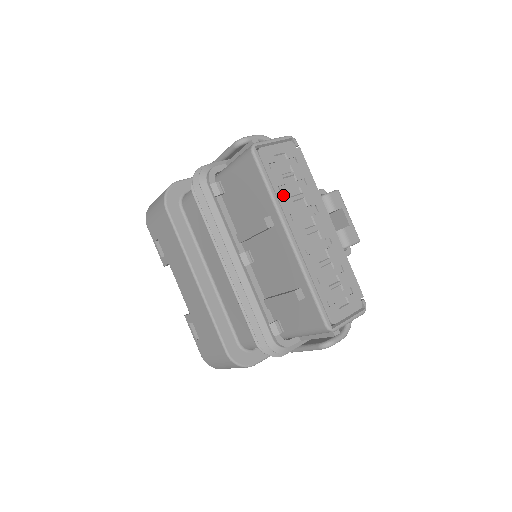
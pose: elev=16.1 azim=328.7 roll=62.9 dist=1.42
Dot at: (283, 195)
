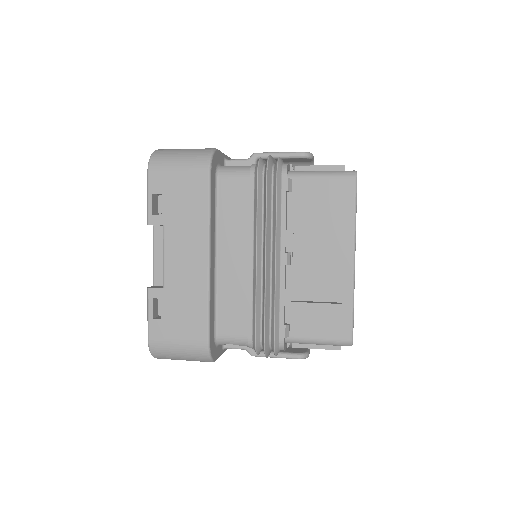
Dot at: occluded
